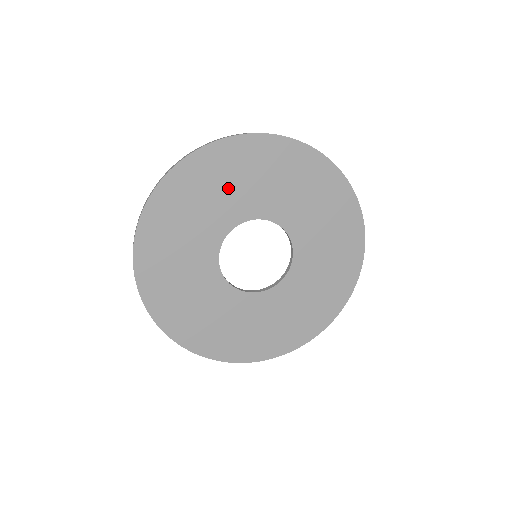
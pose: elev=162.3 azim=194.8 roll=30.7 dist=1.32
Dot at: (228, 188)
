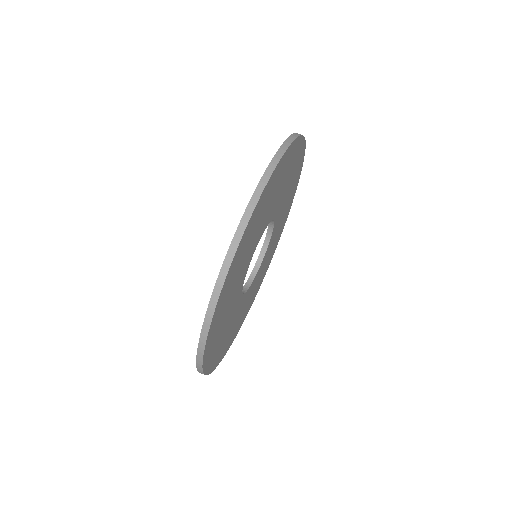
Dot at: (225, 323)
